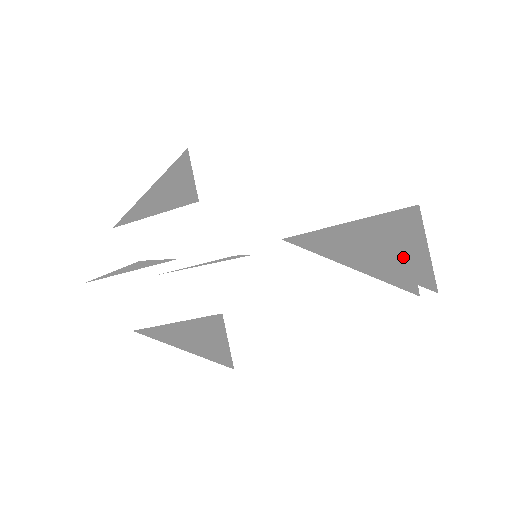
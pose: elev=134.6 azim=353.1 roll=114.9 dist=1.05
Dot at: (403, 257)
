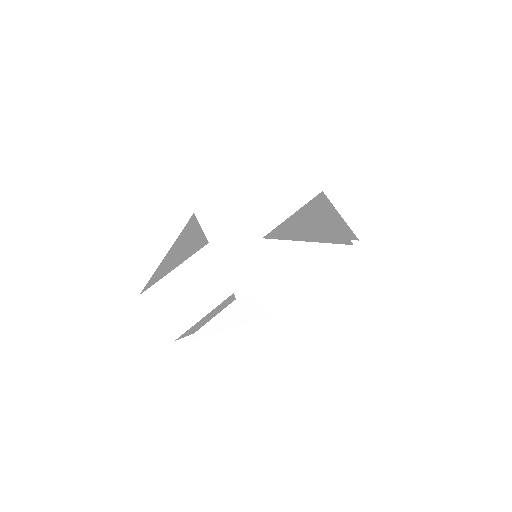
Dot at: (336, 227)
